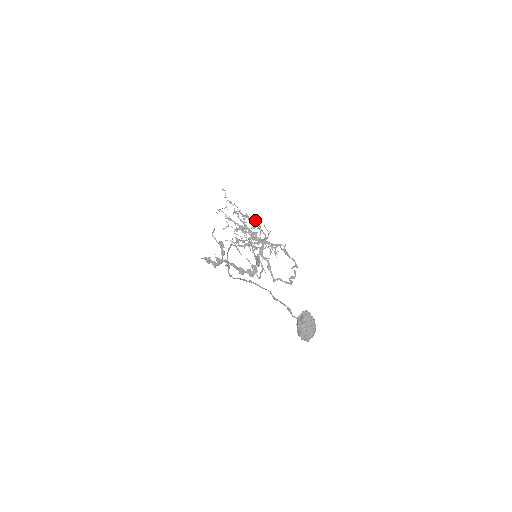
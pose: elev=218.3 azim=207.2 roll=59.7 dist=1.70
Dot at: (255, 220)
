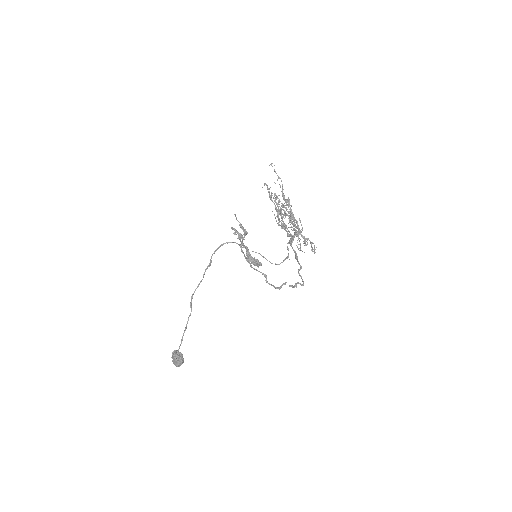
Dot at: (290, 211)
